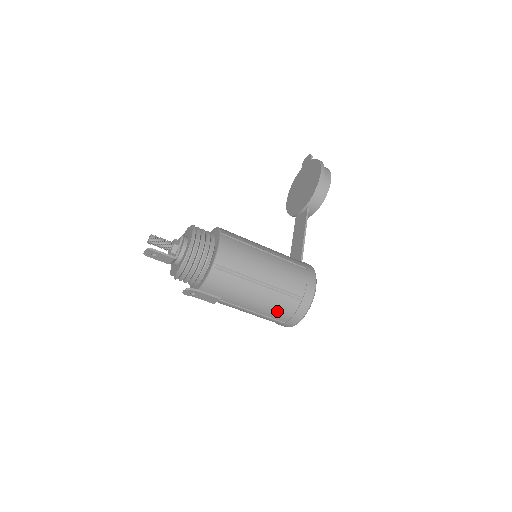
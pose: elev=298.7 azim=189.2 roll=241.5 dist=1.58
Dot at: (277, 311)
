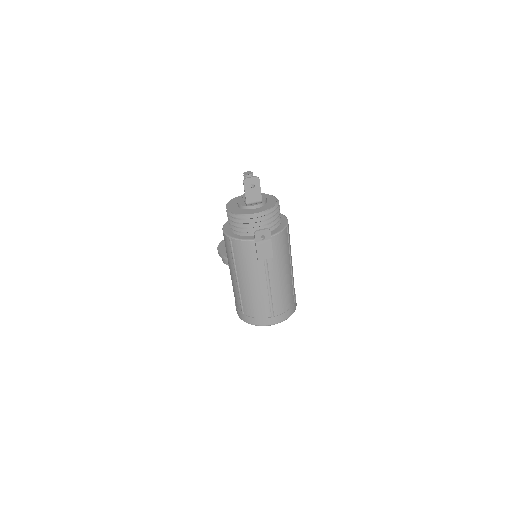
Dot at: (283, 299)
